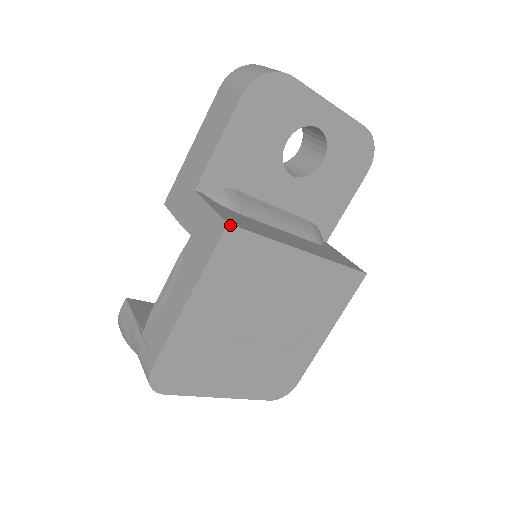
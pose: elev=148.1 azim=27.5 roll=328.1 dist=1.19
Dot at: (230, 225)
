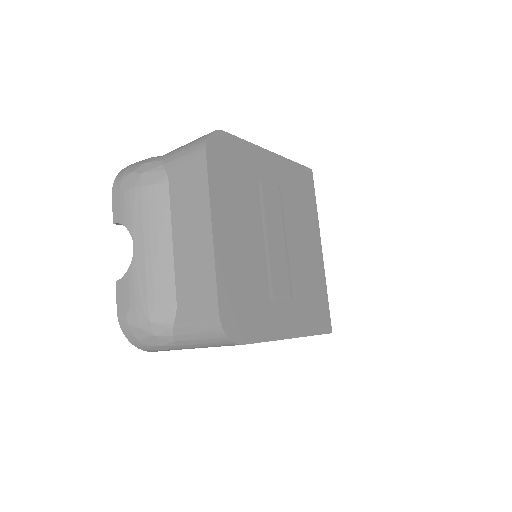
Dot at: (312, 172)
